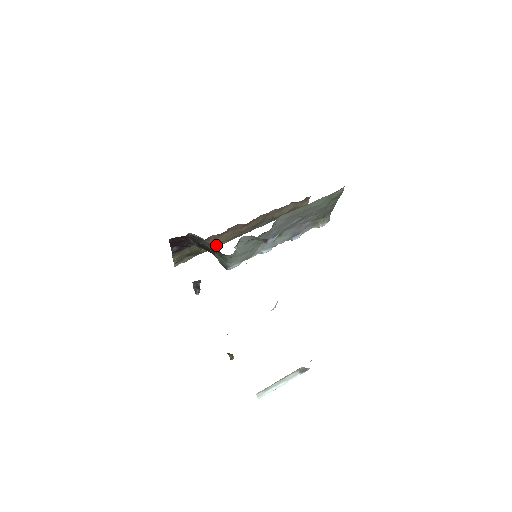
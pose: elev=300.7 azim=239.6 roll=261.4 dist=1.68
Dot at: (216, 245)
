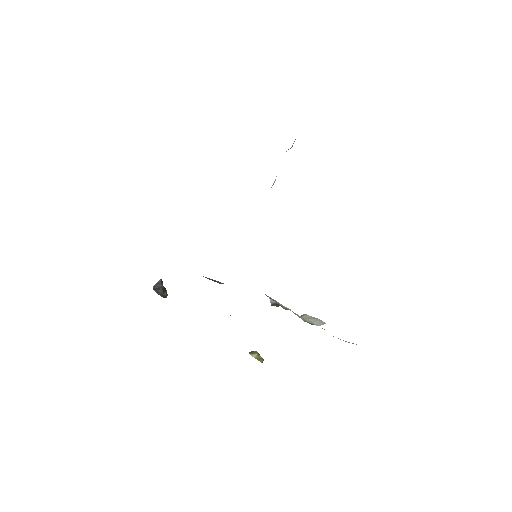
Dot at: occluded
